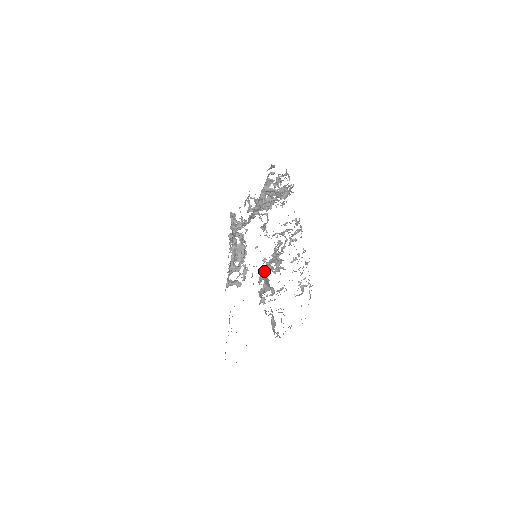
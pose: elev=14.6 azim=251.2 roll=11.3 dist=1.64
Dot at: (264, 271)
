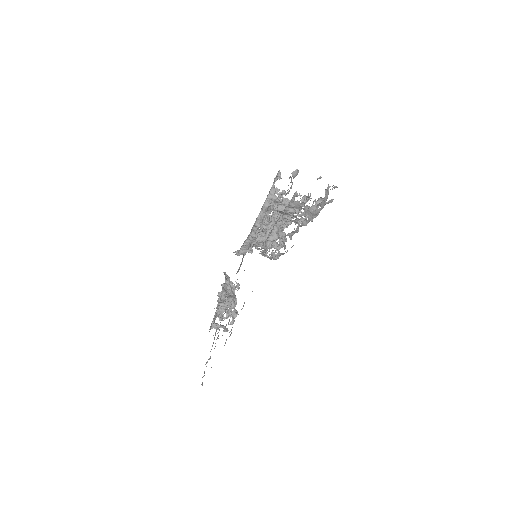
Dot at: occluded
